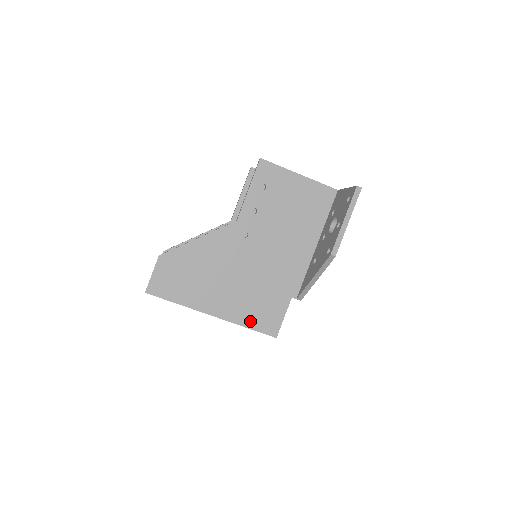
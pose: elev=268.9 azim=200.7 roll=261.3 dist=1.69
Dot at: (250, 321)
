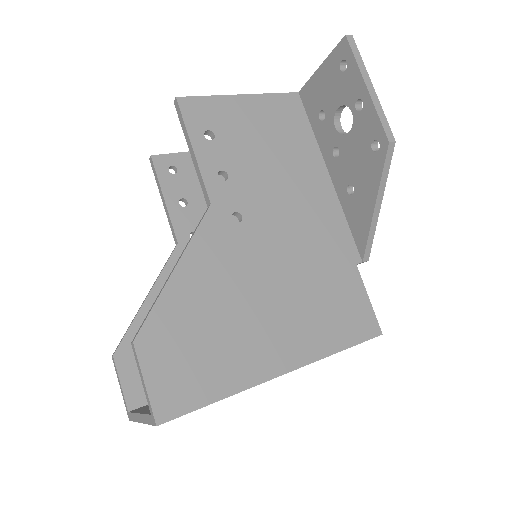
Dot at: (337, 338)
